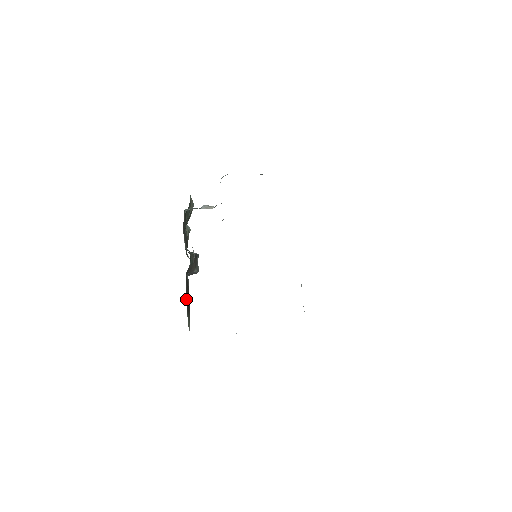
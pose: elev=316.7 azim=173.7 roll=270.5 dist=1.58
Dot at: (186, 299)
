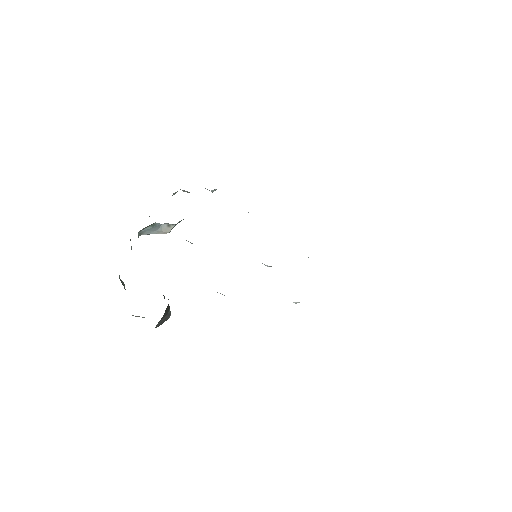
Dot at: occluded
